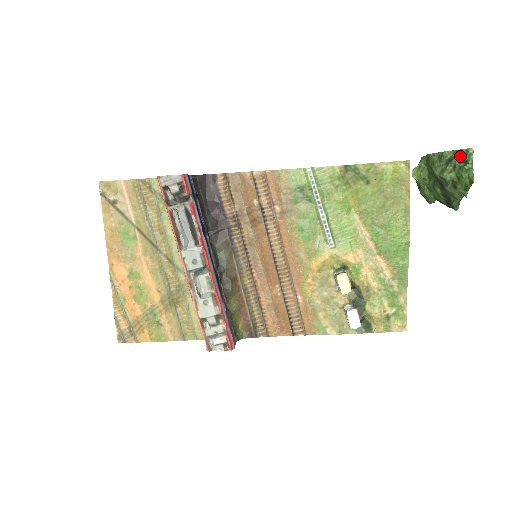
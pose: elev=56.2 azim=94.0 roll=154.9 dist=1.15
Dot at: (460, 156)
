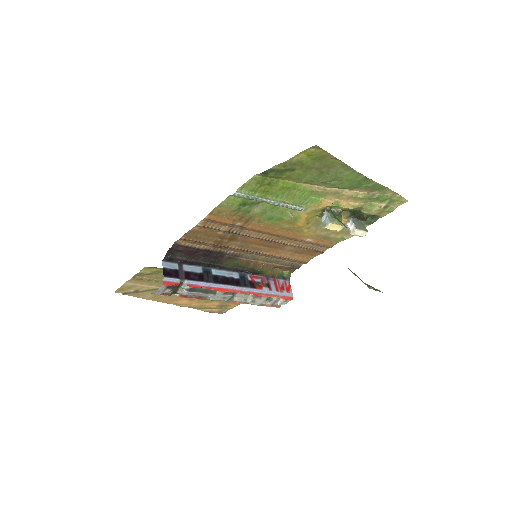
Dot at: (365, 284)
